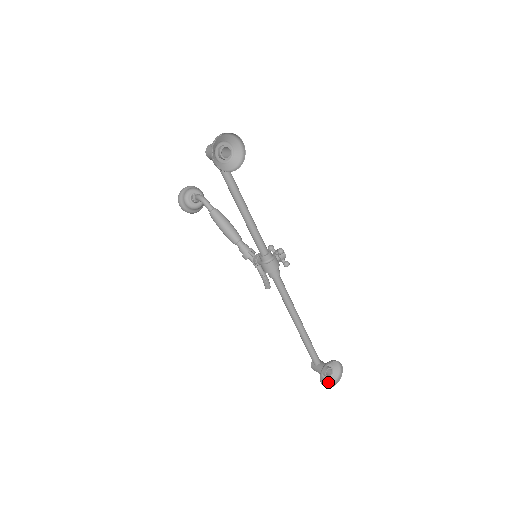
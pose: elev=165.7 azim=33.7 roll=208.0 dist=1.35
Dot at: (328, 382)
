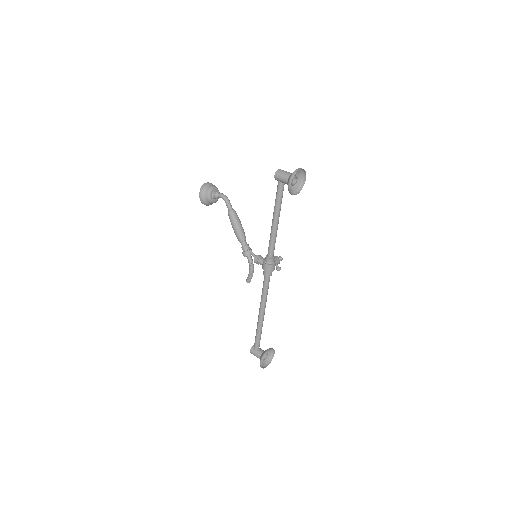
Dot at: (262, 364)
